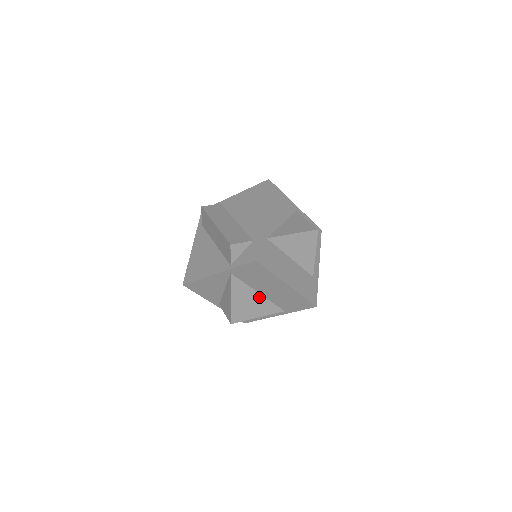
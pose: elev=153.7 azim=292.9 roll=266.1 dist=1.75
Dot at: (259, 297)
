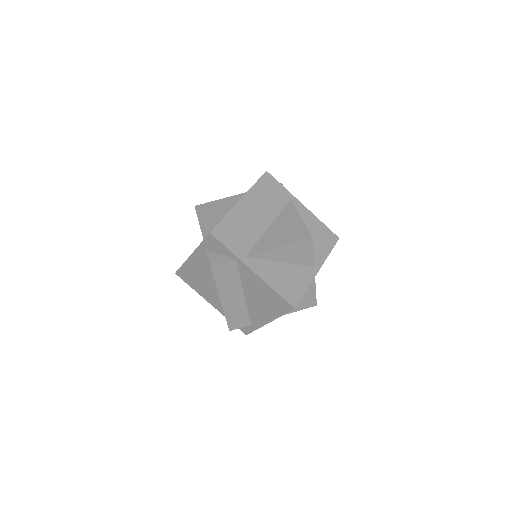
Dot at: occluded
